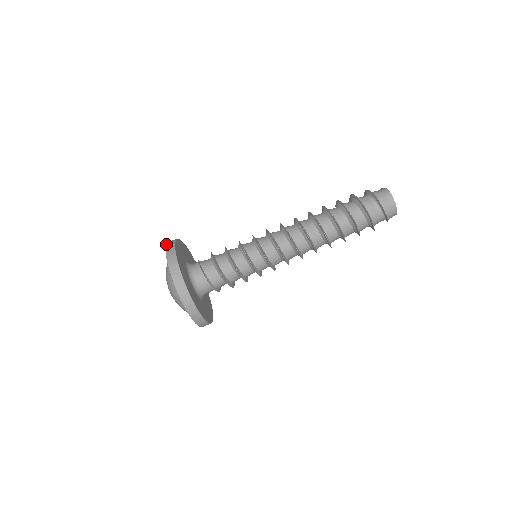
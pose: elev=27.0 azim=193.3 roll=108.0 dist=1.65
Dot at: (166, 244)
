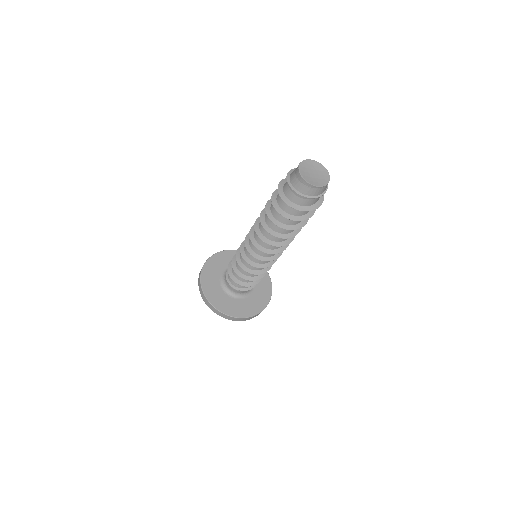
Dot at: occluded
